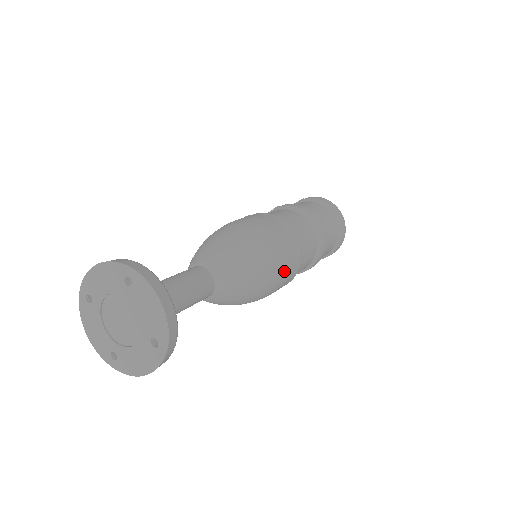
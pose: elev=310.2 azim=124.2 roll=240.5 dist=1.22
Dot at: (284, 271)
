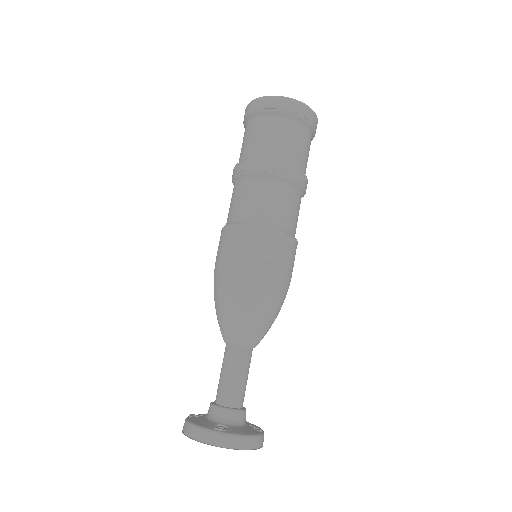
Dot at: (290, 277)
